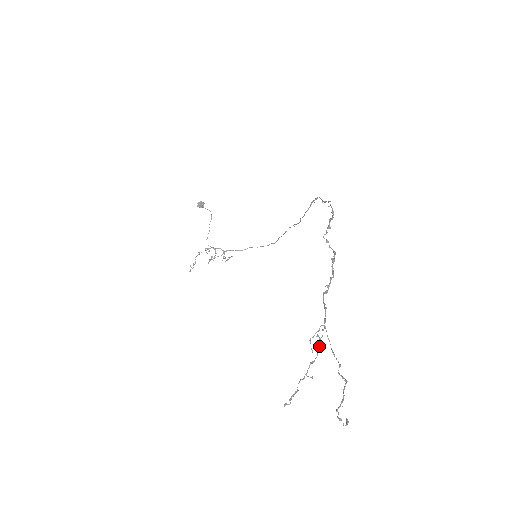
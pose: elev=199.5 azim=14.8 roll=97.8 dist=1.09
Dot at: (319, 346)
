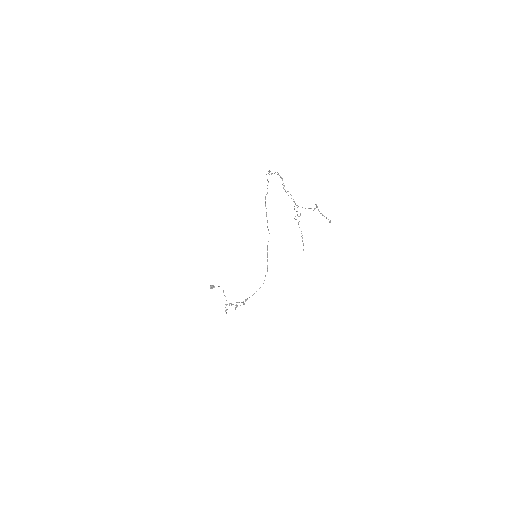
Dot at: (296, 205)
